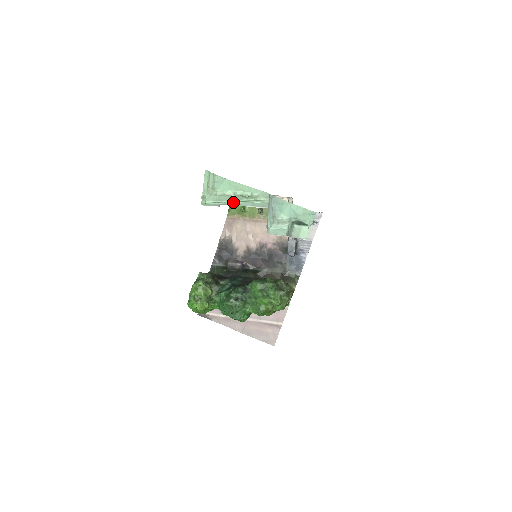
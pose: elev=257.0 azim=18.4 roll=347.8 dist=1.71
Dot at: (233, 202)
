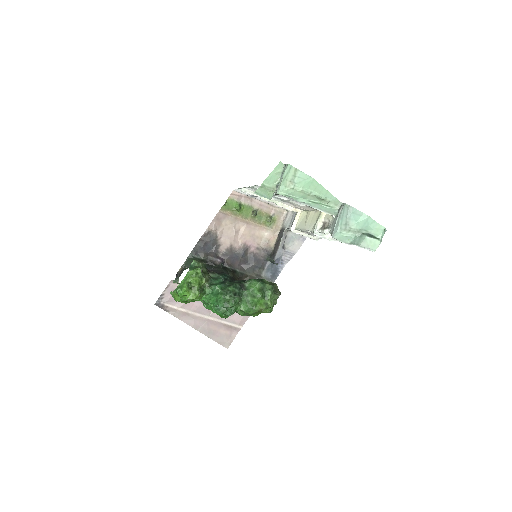
Dot at: (304, 200)
